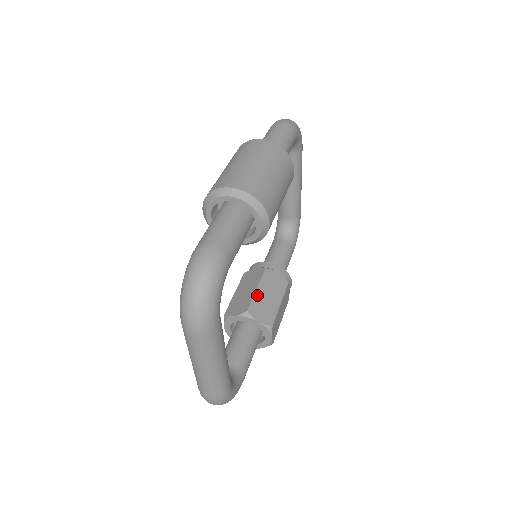
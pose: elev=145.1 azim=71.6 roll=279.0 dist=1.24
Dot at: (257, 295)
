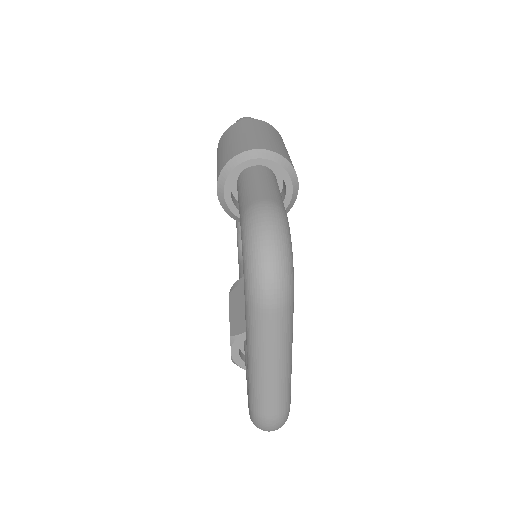
Dot at: occluded
